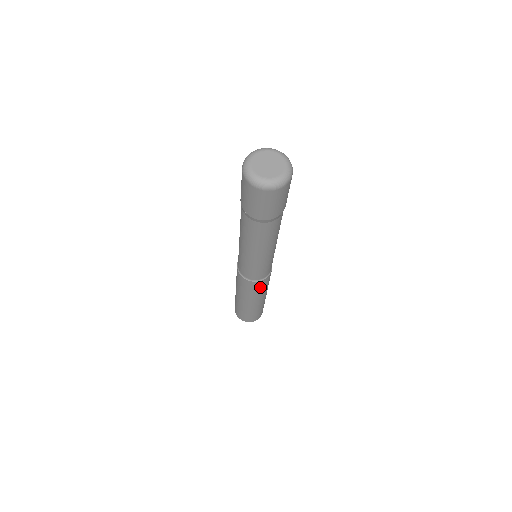
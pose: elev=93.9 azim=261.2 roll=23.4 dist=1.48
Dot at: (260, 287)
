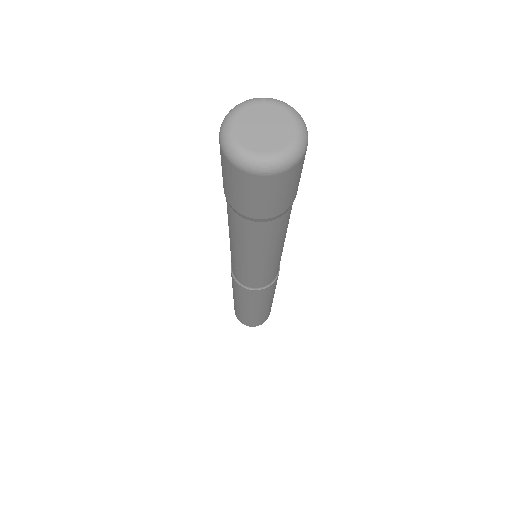
Dot at: (268, 292)
